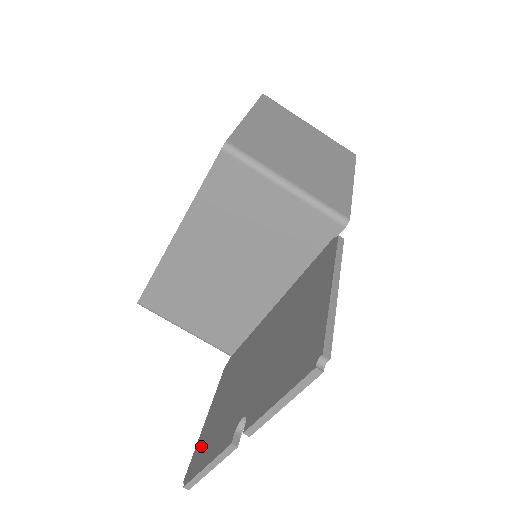
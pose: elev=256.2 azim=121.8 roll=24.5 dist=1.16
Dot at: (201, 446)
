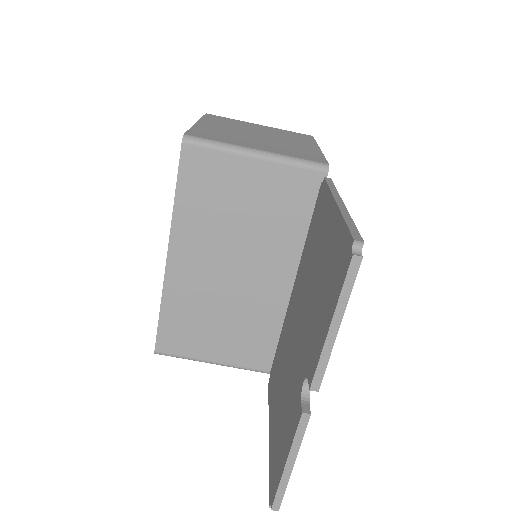
Dot at: (273, 458)
